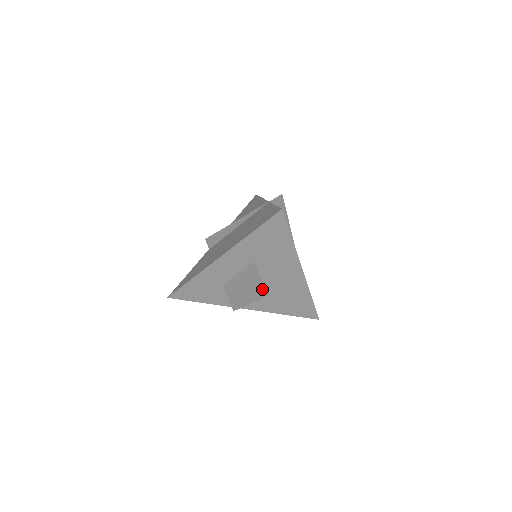
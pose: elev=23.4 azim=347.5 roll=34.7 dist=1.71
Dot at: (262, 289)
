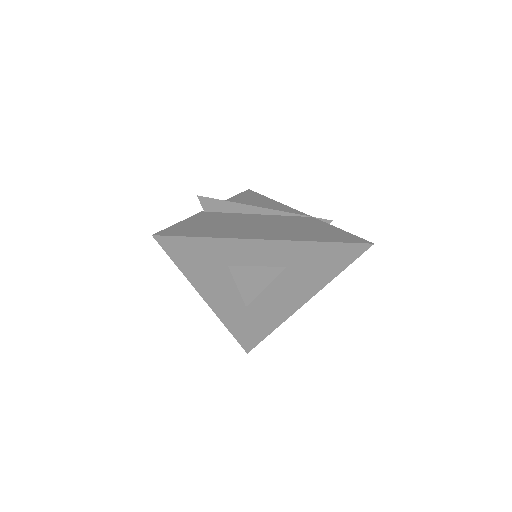
Dot at: occluded
